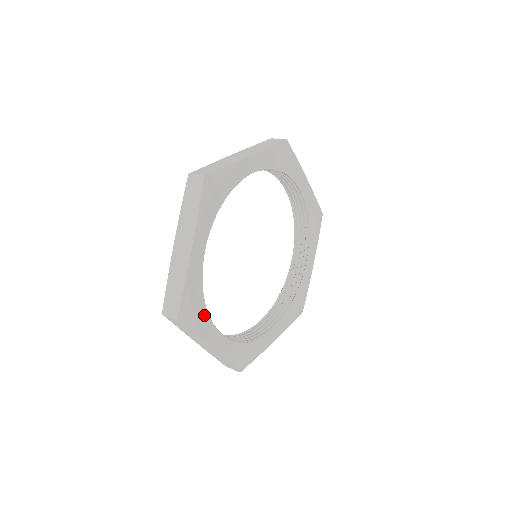
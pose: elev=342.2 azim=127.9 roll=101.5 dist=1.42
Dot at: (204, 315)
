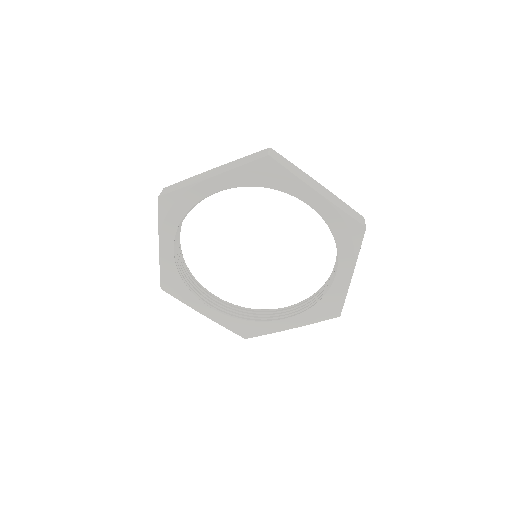
Dot at: (176, 222)
